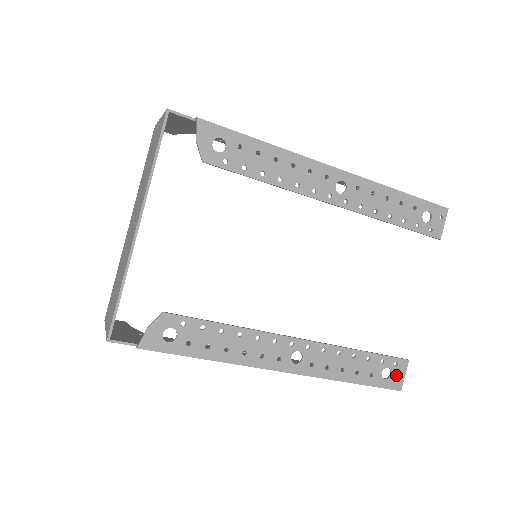
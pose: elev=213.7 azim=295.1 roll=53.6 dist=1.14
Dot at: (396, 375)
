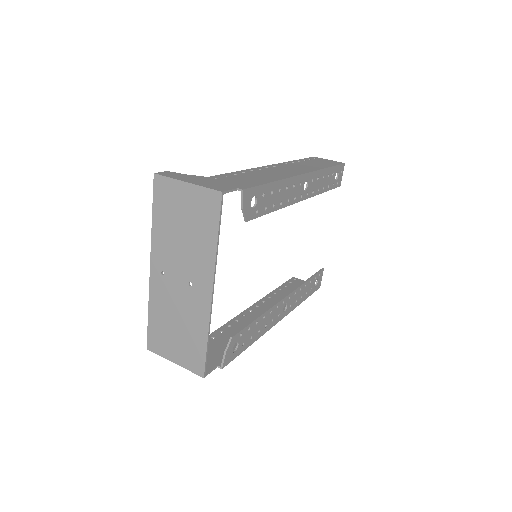
Dot at: (319, 281)
